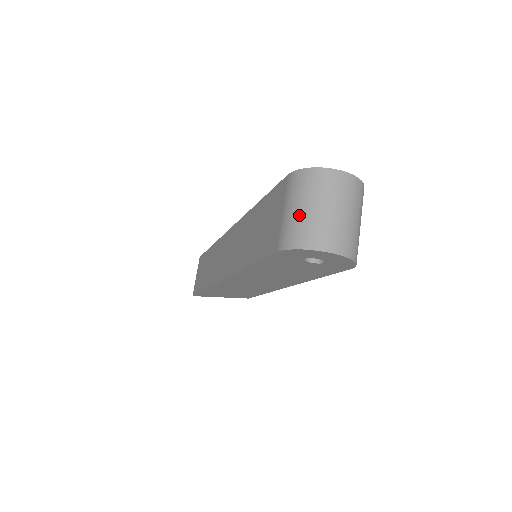
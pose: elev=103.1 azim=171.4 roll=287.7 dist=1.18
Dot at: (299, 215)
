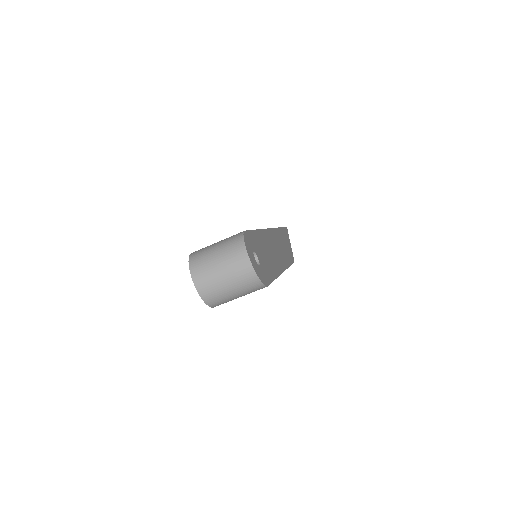
Dot at: (211, 251)
